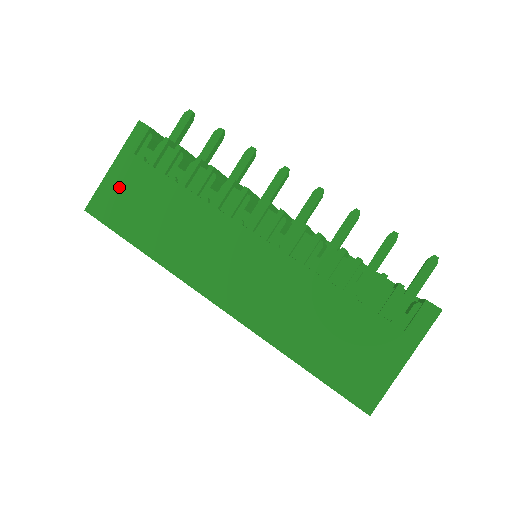
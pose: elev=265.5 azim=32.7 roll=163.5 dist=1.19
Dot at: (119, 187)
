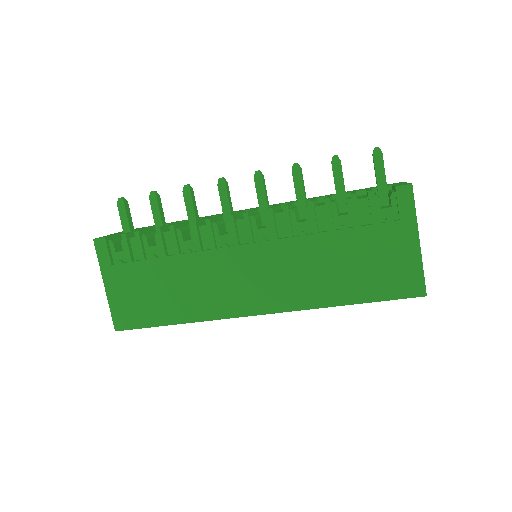
Dot at: (123, 296)
